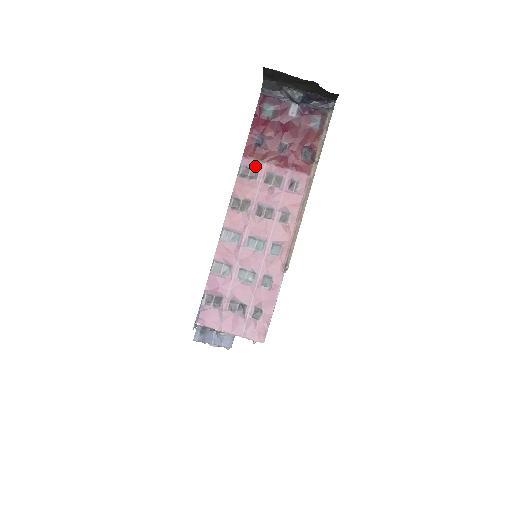
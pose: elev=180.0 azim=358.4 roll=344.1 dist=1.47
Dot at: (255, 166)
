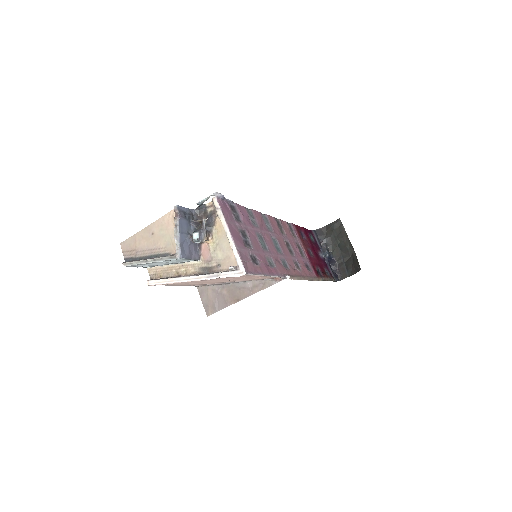
Dot at: (296, 234)
